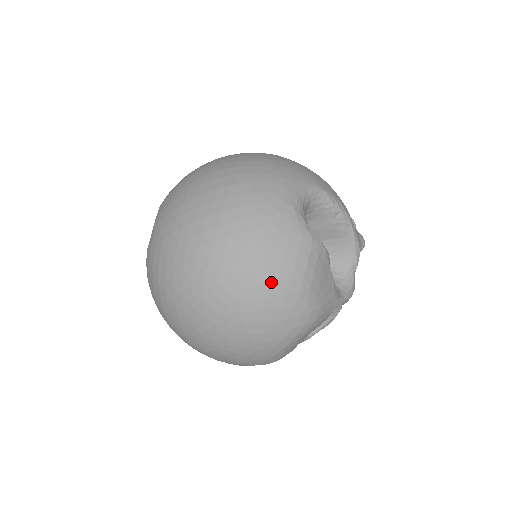
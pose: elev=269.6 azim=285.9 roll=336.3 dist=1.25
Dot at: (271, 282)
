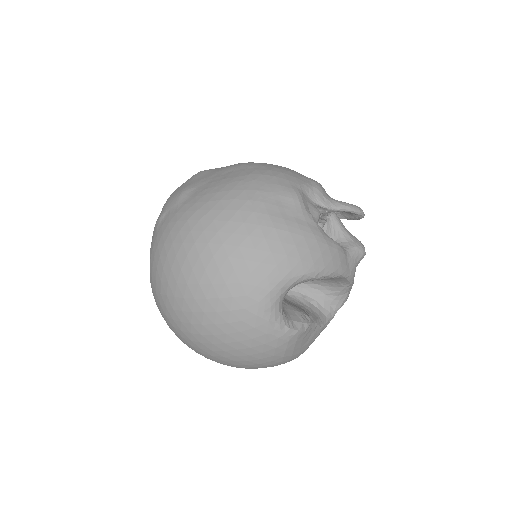
Dot at: (255, 364)
